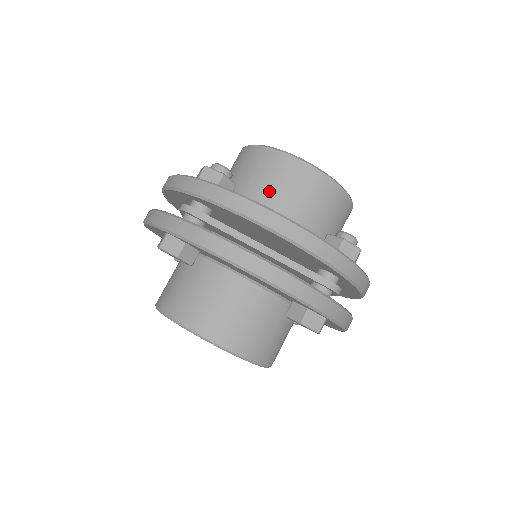
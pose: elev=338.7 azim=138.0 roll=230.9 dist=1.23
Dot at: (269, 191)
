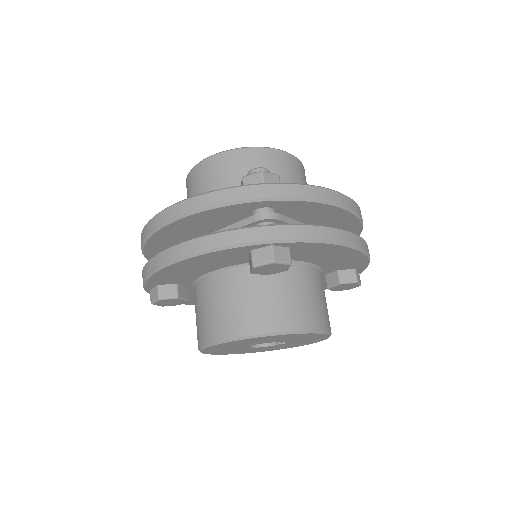
Dot at: occluded
